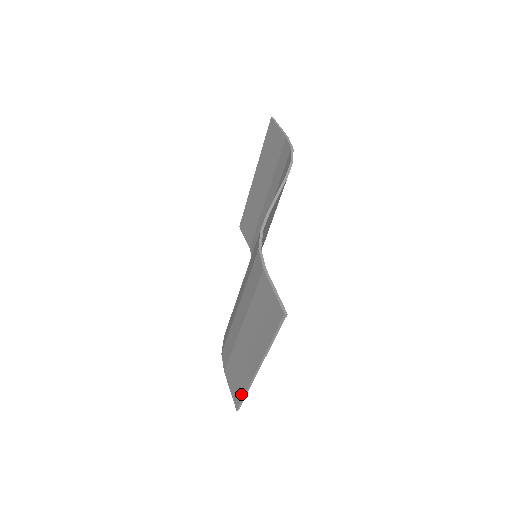
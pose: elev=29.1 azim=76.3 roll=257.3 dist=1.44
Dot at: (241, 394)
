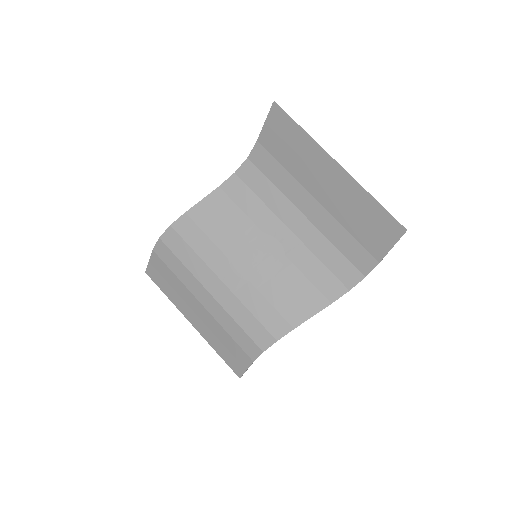
Dot at: (162, 288)
